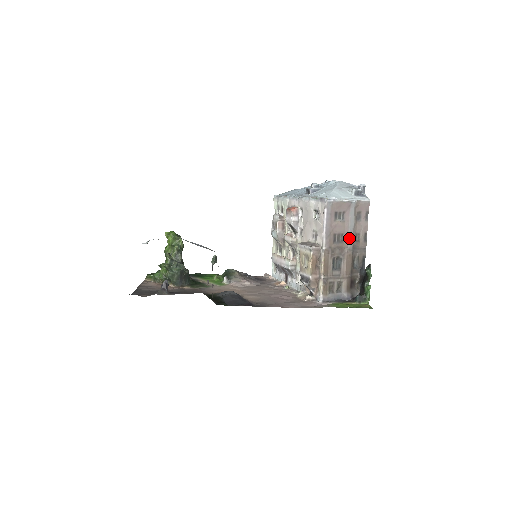
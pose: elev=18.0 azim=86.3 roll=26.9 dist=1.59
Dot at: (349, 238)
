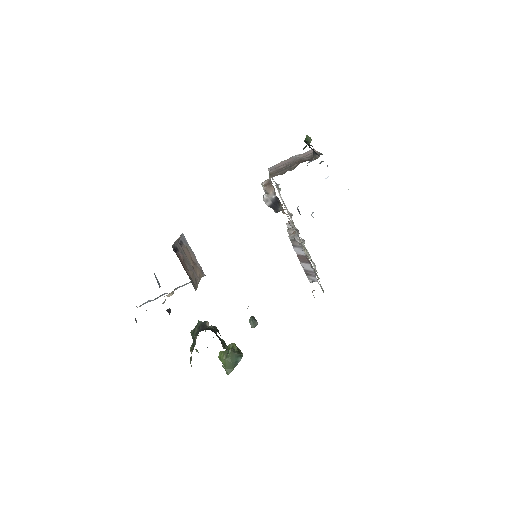
Dot at: occluded
